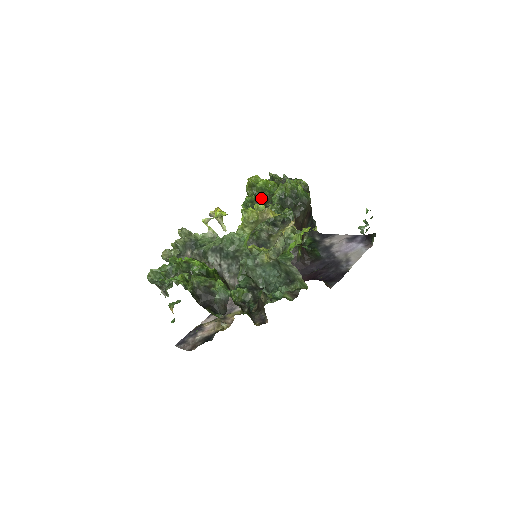
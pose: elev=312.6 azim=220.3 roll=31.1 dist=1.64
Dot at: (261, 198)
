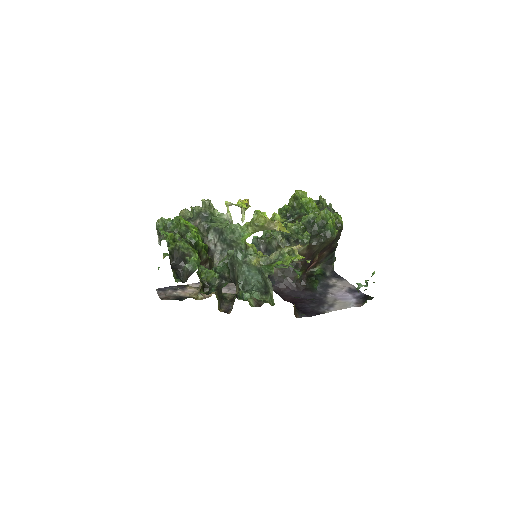
Dot at: (296, 212)
